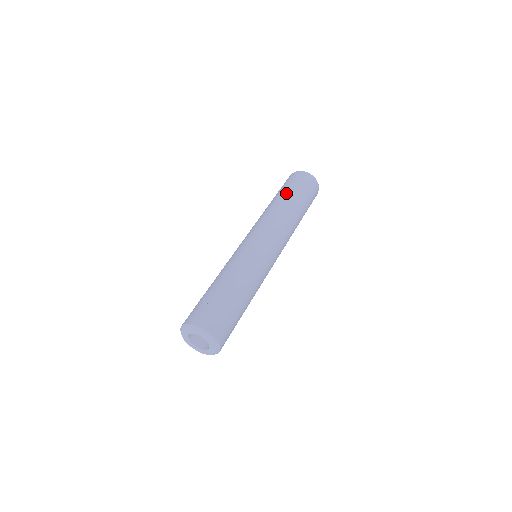
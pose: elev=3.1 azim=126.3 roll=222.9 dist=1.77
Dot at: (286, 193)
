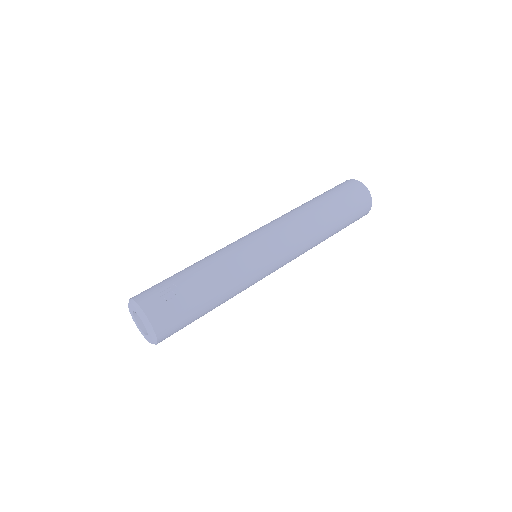
Dot at: (332, 205)
